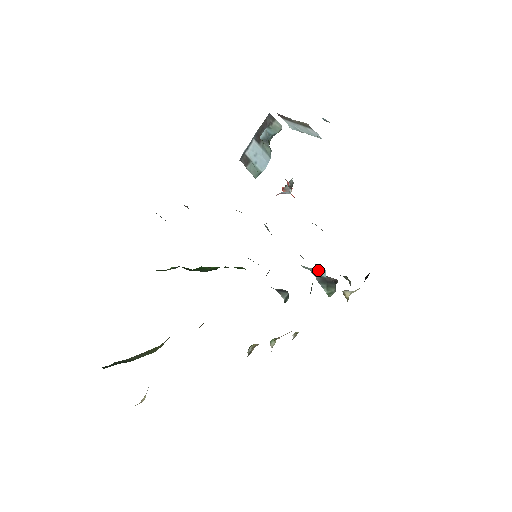
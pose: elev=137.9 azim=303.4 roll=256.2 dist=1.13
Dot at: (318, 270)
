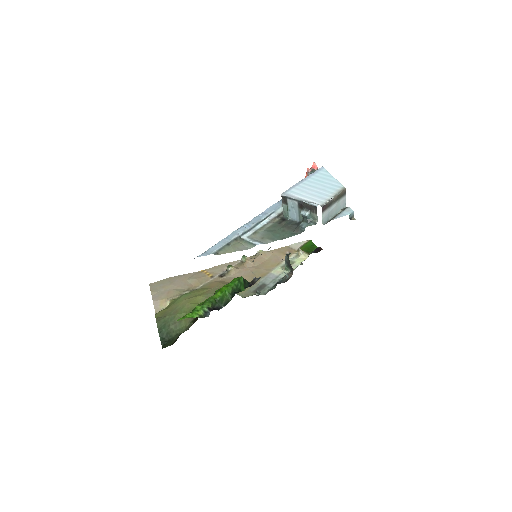
Dot at: (285, 273)
